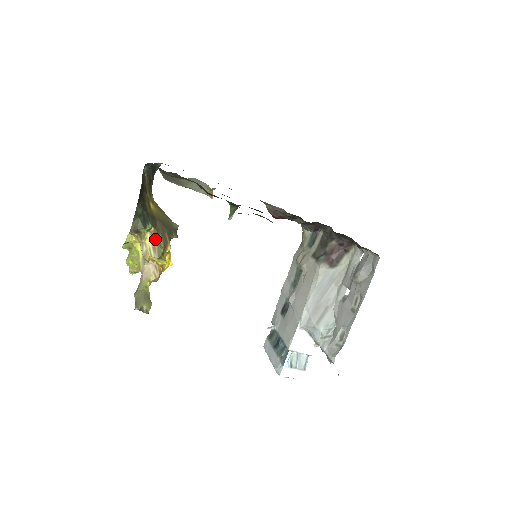
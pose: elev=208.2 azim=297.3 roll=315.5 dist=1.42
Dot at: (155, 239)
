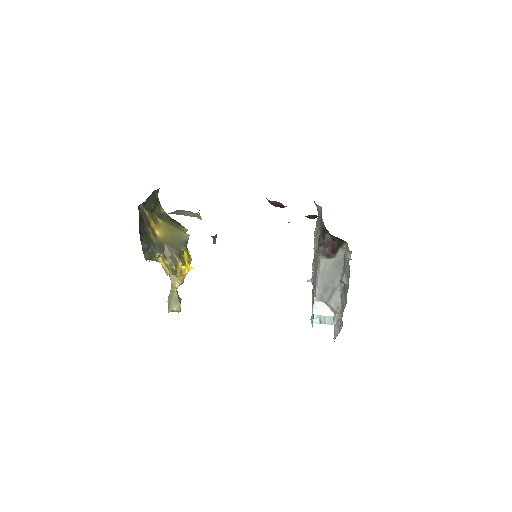
Dot at: (166, 261)
